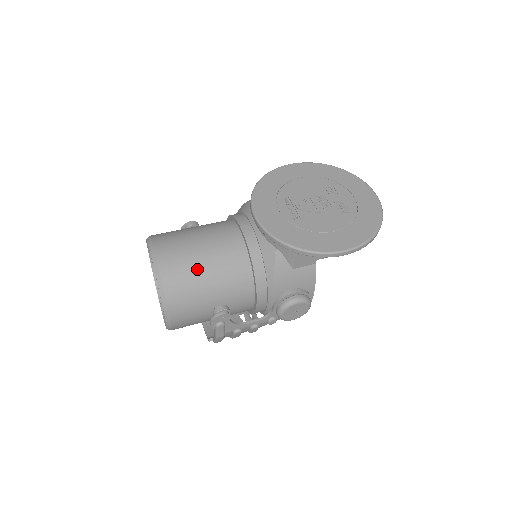
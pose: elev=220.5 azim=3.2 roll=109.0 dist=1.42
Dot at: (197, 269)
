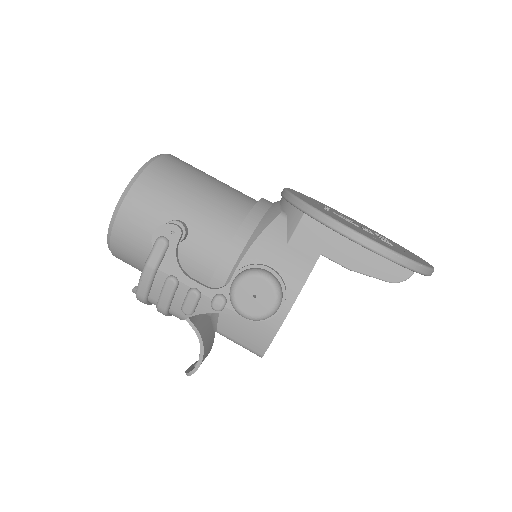
Dot at: (192, 181)
